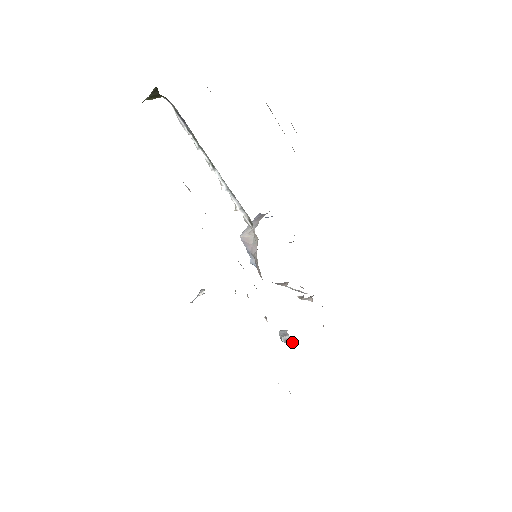
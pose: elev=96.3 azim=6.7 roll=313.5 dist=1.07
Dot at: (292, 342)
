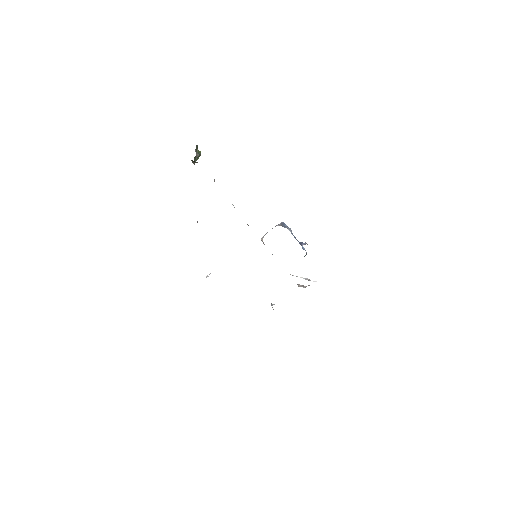
Dot at: occluded
